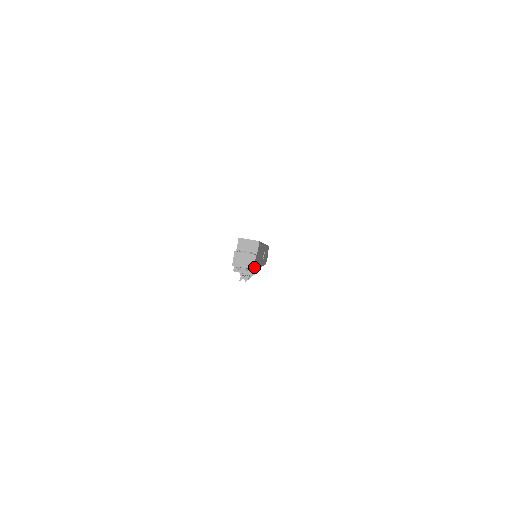
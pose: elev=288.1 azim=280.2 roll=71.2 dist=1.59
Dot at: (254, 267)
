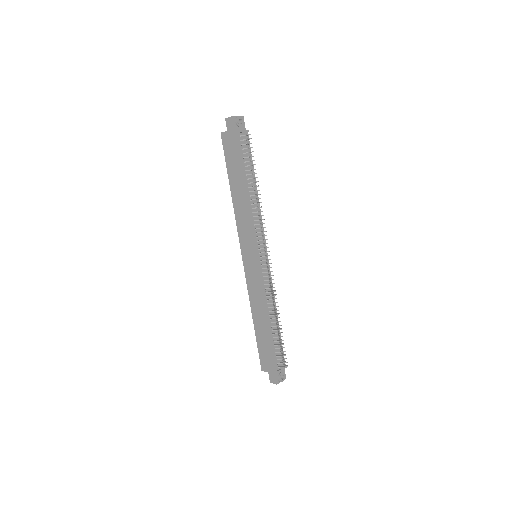
Dot at: (243, 123)
